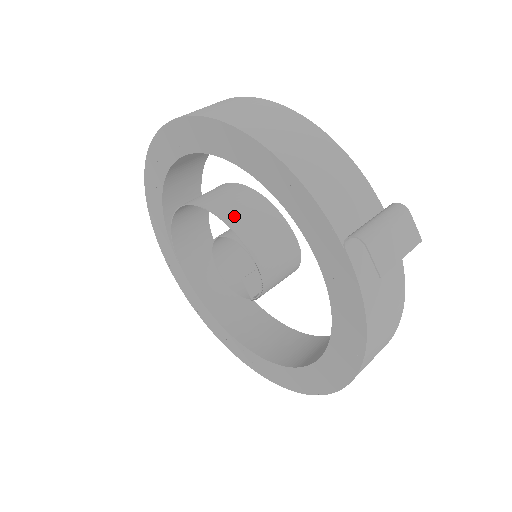
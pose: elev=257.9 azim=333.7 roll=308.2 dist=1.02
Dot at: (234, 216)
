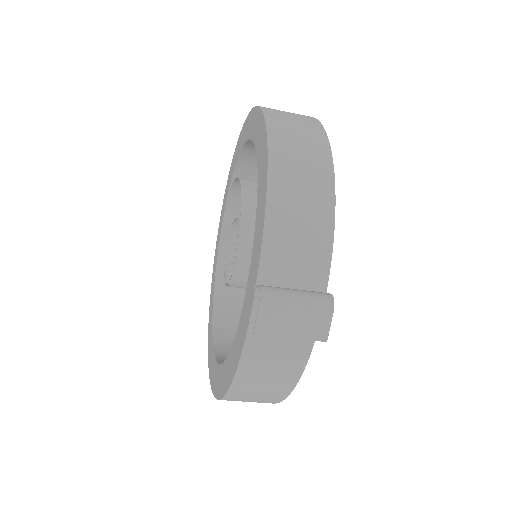
Dot at: (253, 212)
